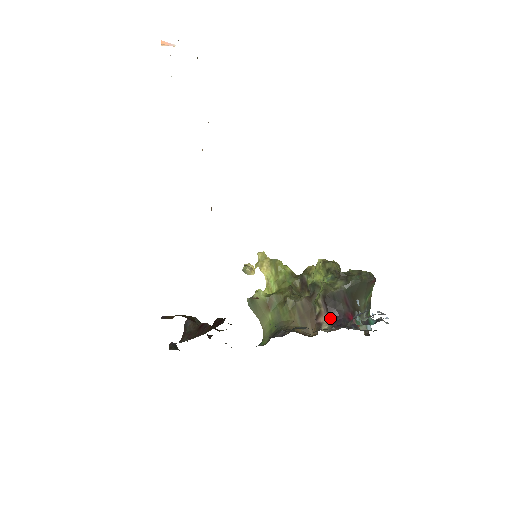
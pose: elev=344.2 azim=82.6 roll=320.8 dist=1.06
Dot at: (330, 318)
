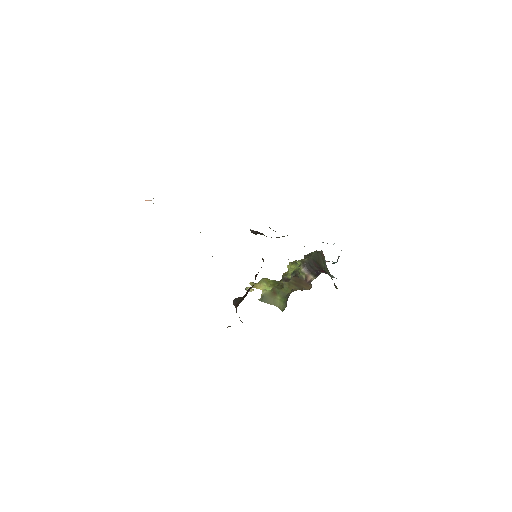
Dot at: (313, 275)
